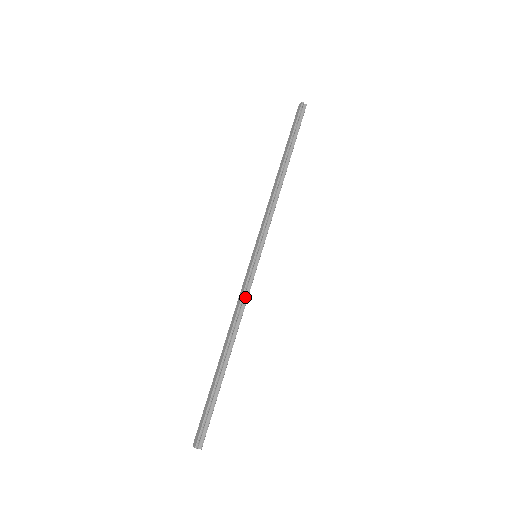
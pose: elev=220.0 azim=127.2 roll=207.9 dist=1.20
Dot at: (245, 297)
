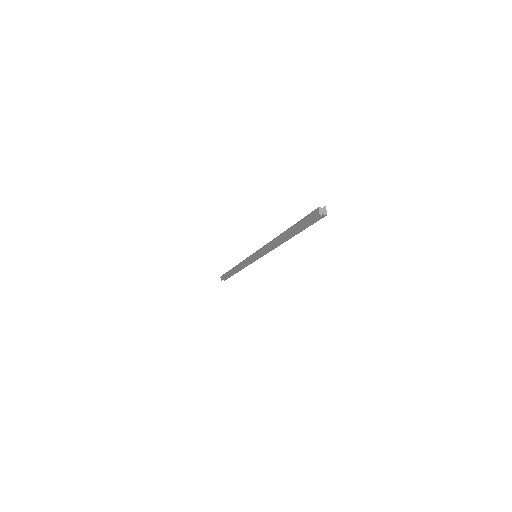
Dot at: (247, 265)
